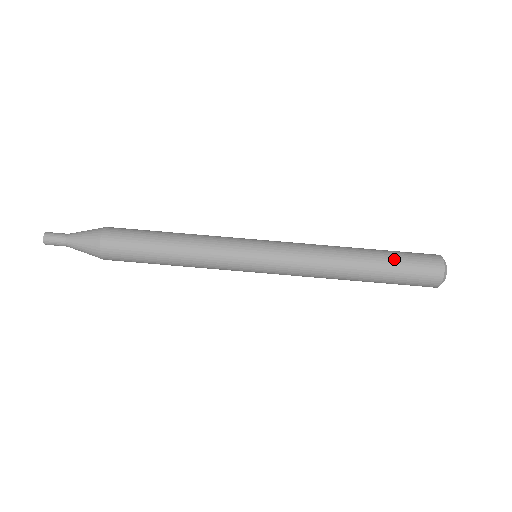
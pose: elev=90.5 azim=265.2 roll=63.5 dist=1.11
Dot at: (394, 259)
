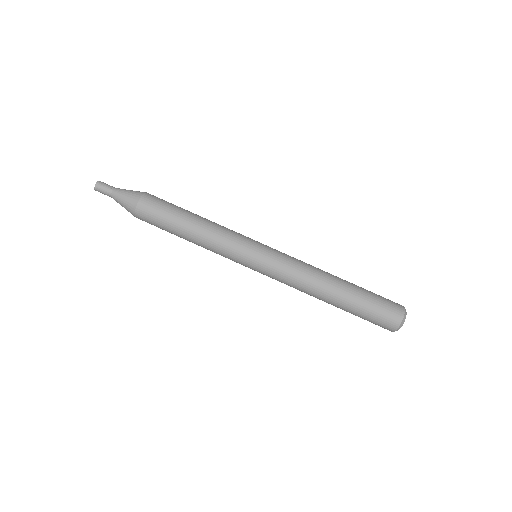
Dot at: (366, 292)
